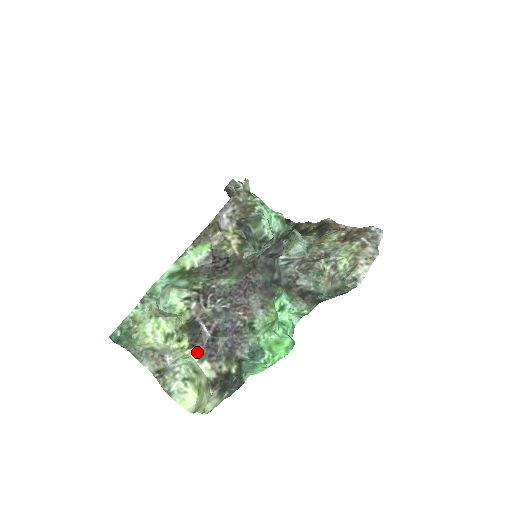
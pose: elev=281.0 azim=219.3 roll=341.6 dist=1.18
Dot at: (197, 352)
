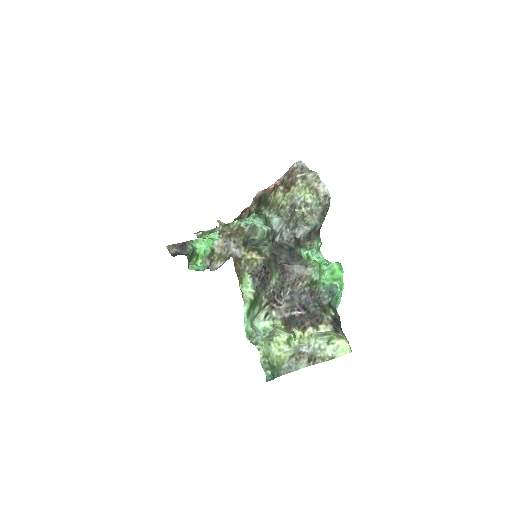
Dot at: (311, 328)
